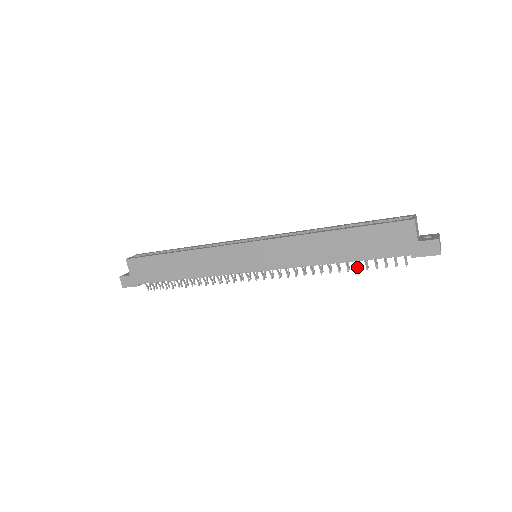
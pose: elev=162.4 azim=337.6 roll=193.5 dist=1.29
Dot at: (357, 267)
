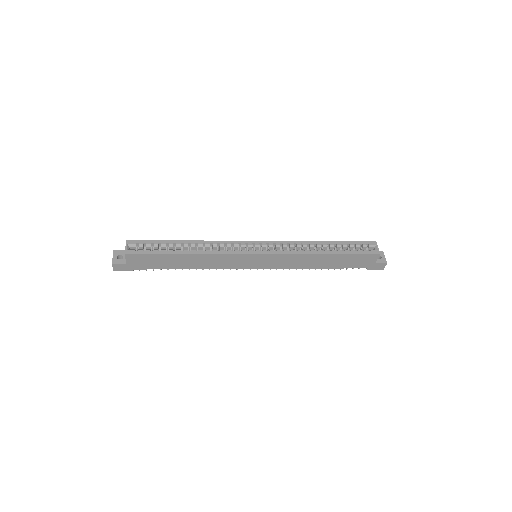
Dot at: occluded
